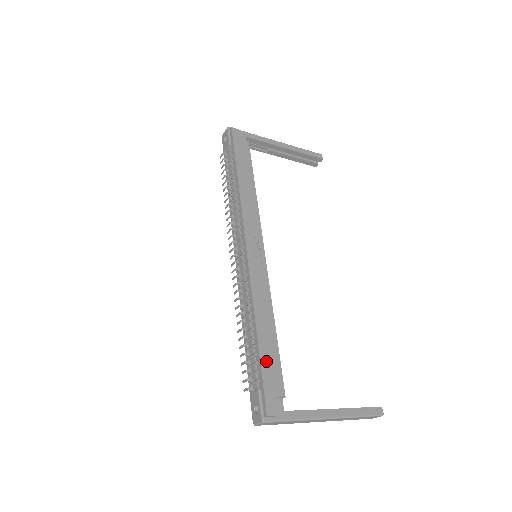
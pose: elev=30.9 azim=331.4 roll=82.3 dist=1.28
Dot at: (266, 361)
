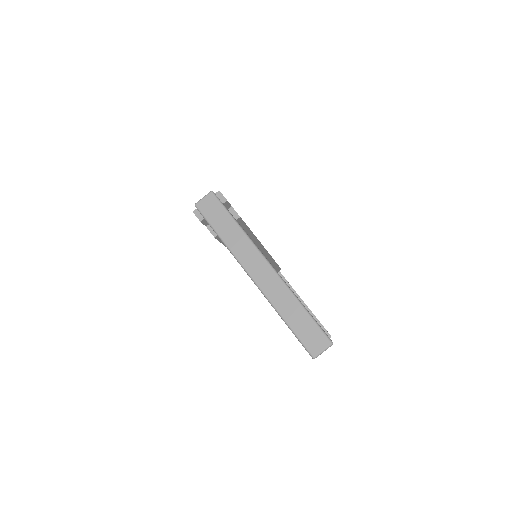
Dot at: occluded
